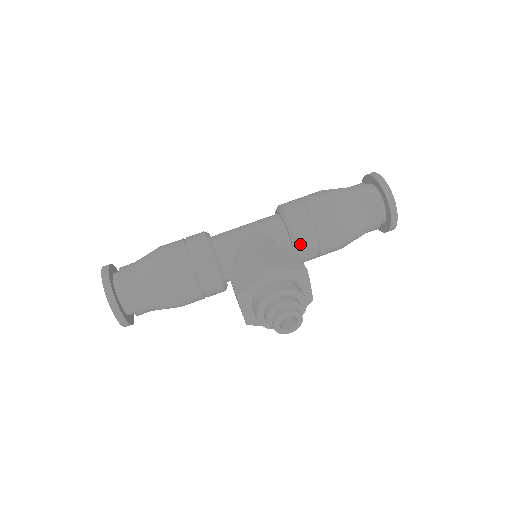
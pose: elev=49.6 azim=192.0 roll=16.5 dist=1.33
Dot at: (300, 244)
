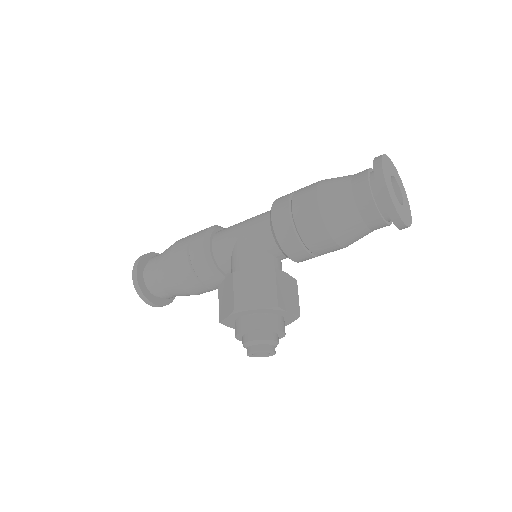
Dot at: (289, 255)
